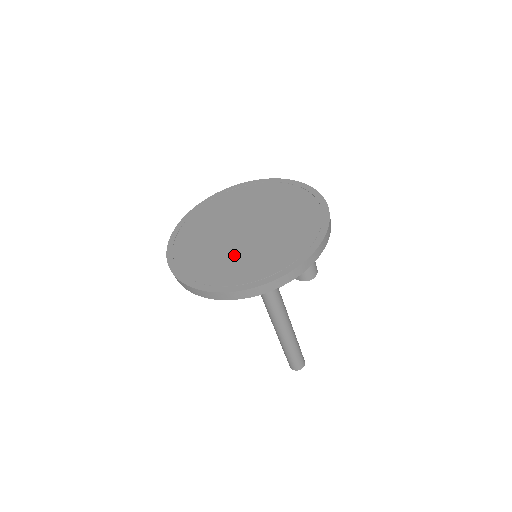
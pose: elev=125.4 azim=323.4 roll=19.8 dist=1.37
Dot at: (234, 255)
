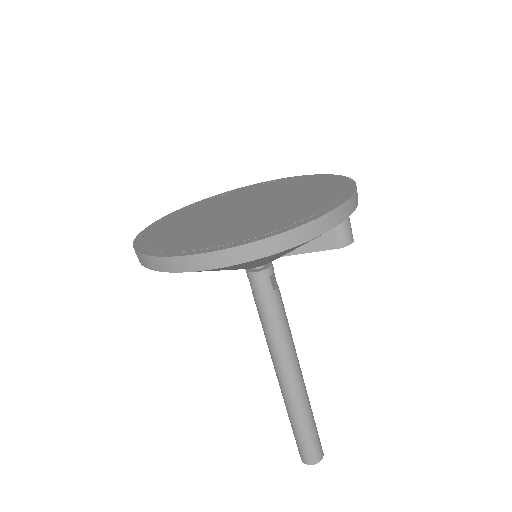
Dot at: (248, 221)
